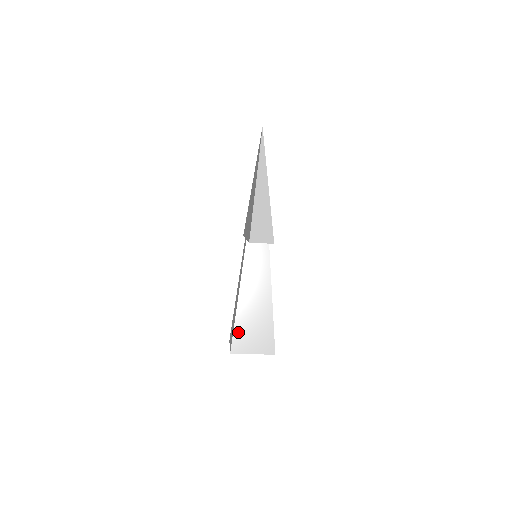
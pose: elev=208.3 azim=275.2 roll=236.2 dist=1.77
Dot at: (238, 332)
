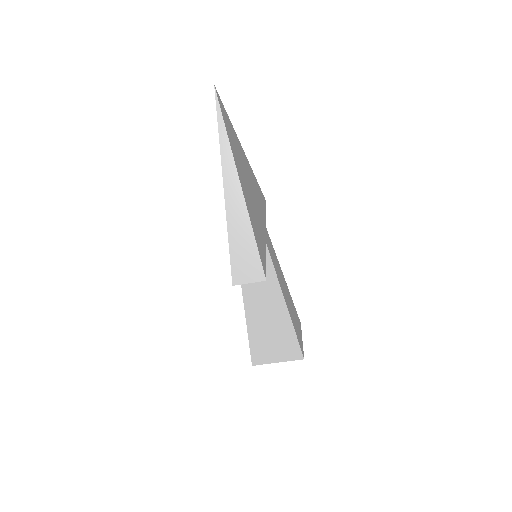
Dot at: (255, 345)
